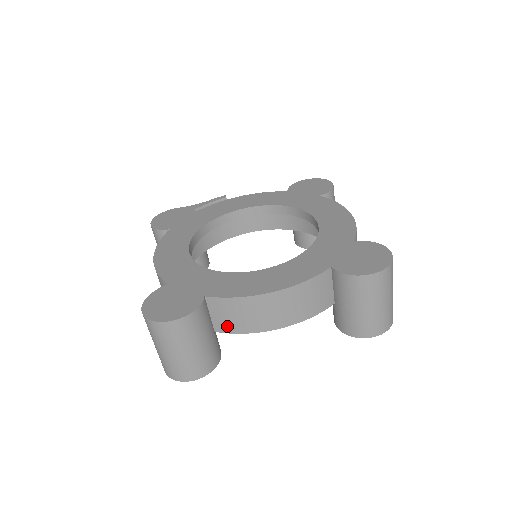
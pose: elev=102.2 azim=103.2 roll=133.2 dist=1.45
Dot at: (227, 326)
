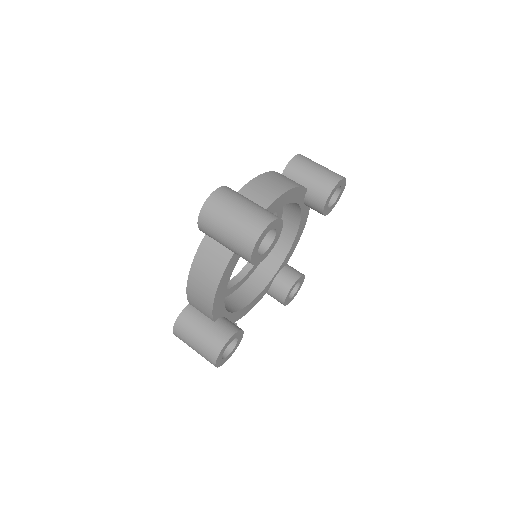
Dot at: (261, 204)
